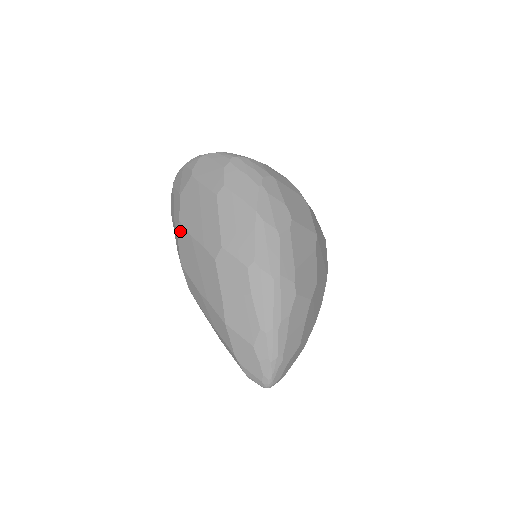
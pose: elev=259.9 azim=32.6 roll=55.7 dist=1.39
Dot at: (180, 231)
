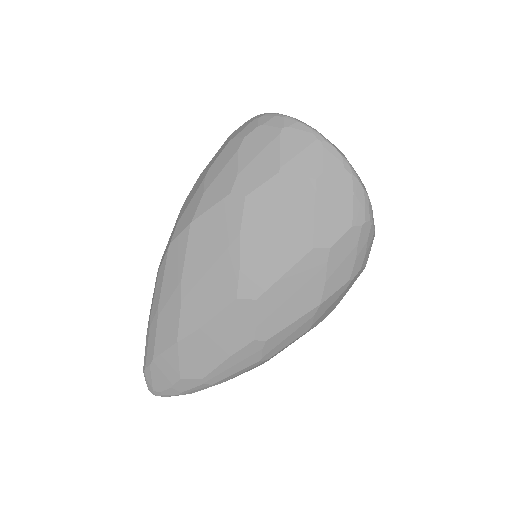
Dot at: (233, 205)
